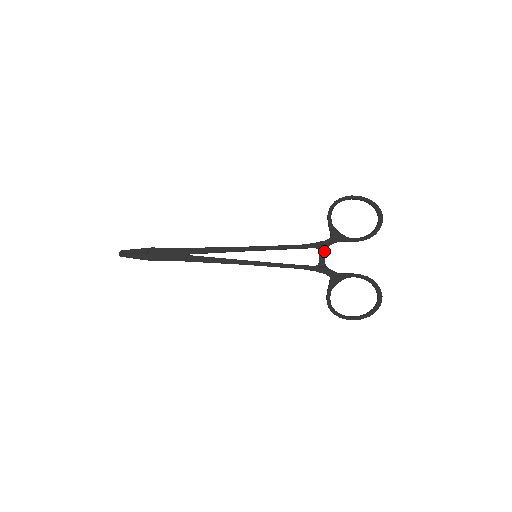
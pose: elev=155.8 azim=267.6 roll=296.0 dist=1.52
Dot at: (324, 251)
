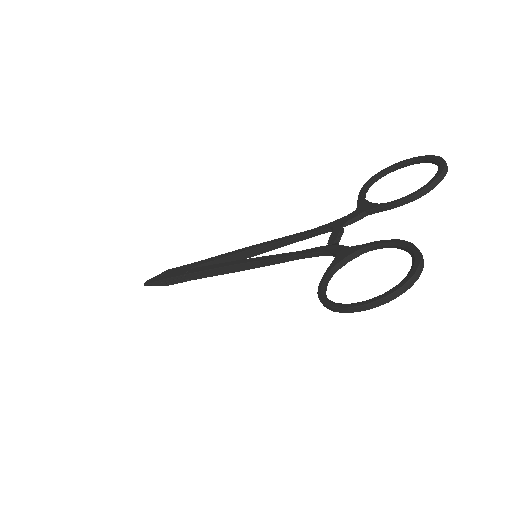
Dot at: (340, 227)
